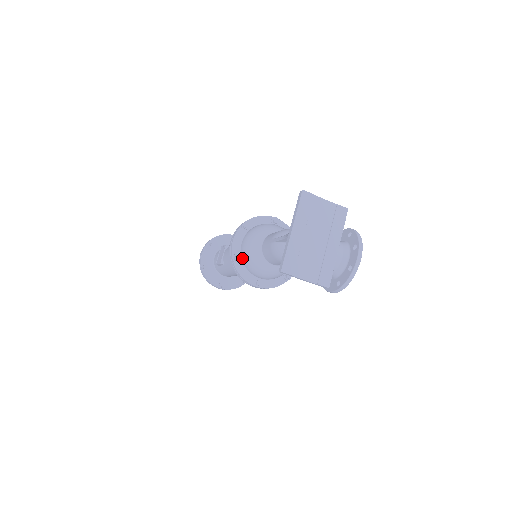
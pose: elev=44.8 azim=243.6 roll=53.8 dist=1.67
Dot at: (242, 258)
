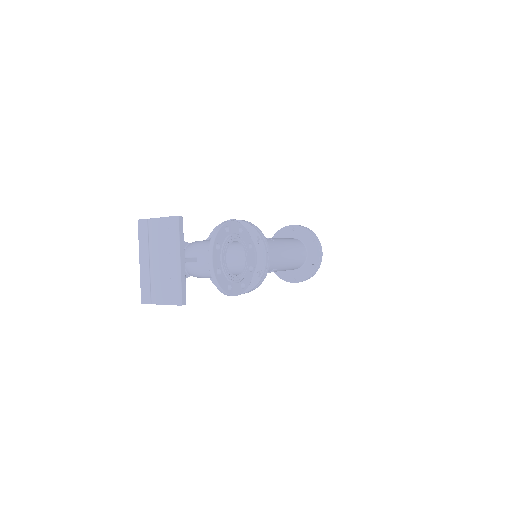
Dot at: occluded
